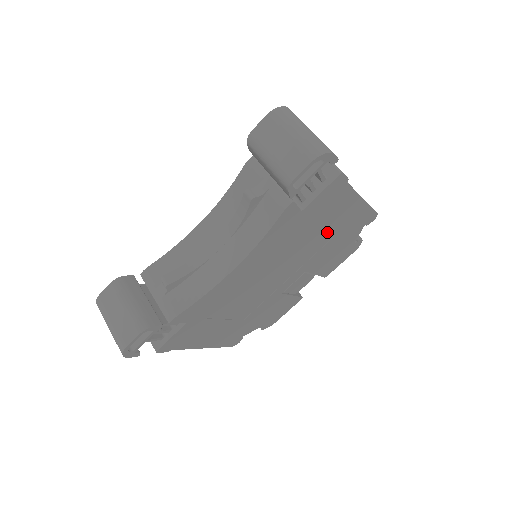
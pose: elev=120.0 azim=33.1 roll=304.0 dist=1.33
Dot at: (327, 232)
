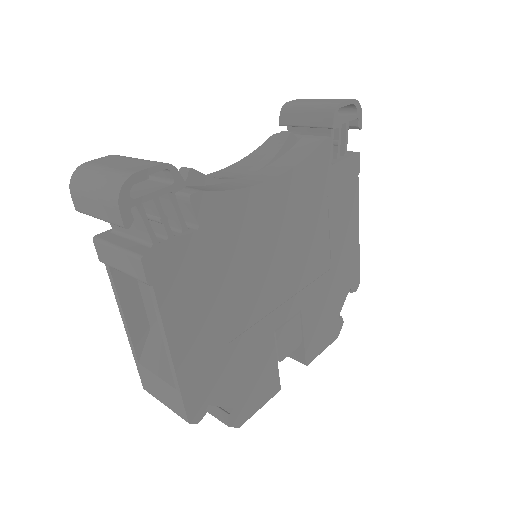
Dot at: (331, 246)
